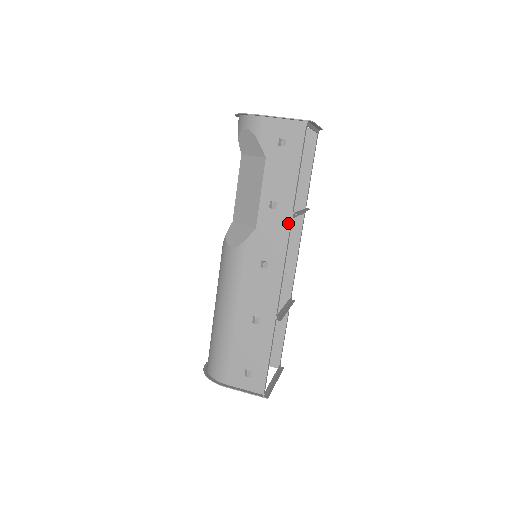
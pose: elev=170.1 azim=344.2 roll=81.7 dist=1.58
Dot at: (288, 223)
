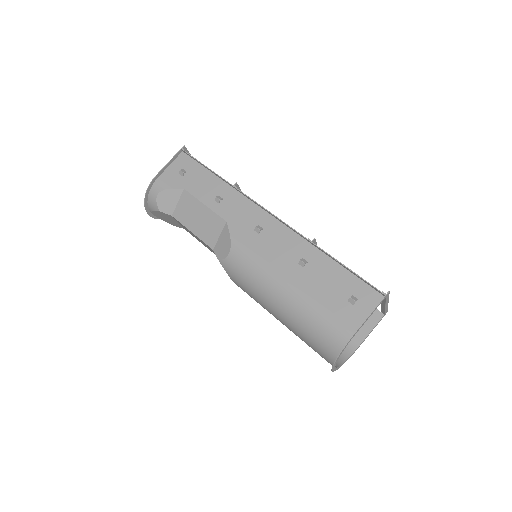
Dot at: (239, 195)
